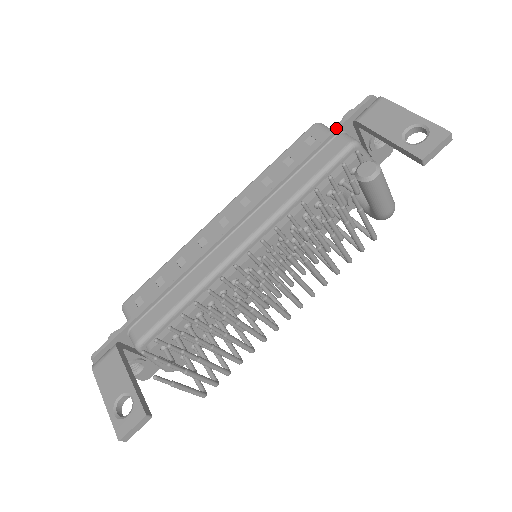
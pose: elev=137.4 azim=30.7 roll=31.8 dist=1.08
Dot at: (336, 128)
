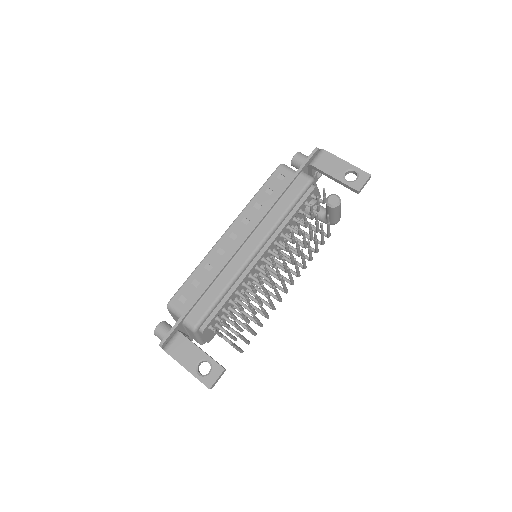
Dot at: (300, 170)
